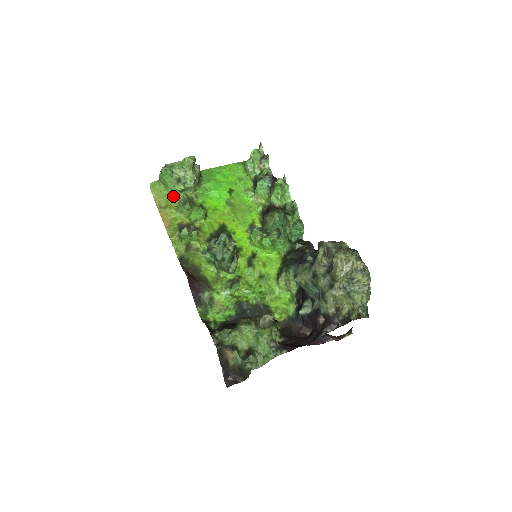
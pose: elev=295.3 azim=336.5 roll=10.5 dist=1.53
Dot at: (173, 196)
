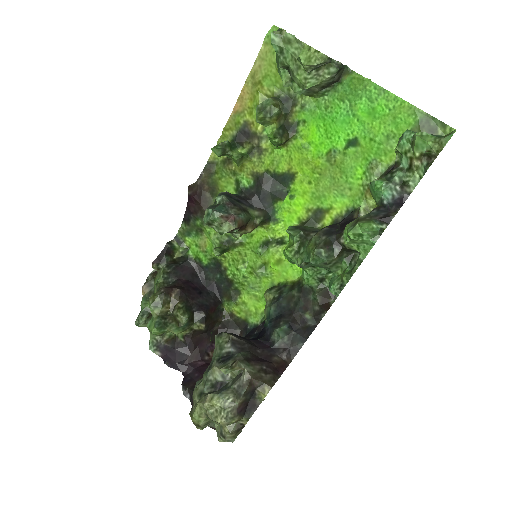
Dot at: (278, 76)
